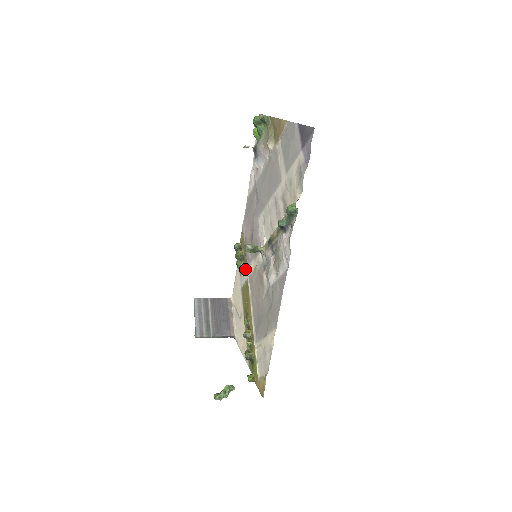
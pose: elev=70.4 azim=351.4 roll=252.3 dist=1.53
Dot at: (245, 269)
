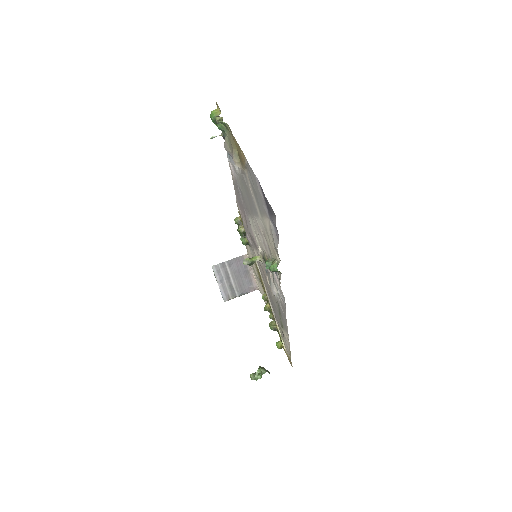
Dot at: (251, 247)
